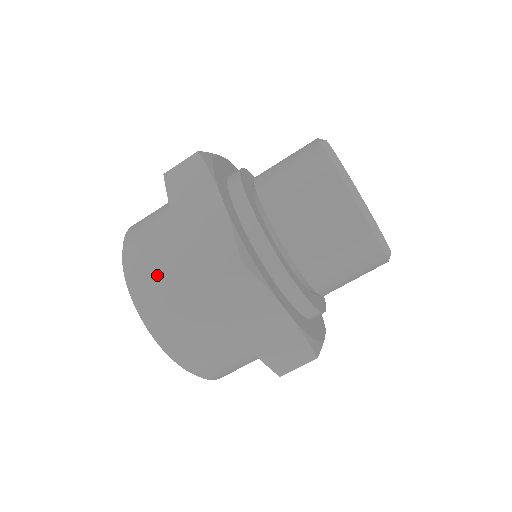
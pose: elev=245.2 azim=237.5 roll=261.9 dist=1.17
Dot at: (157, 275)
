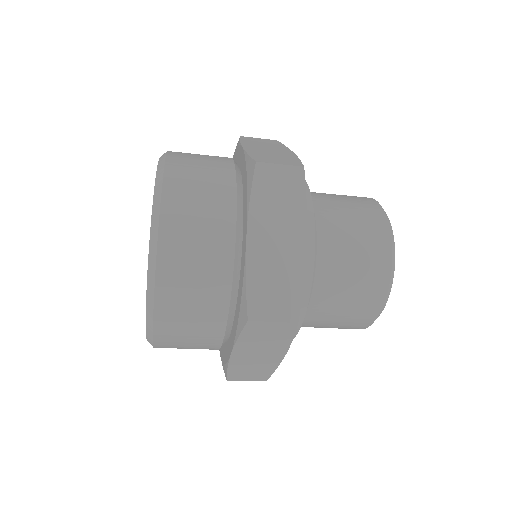
Dot at: (186, 347)
